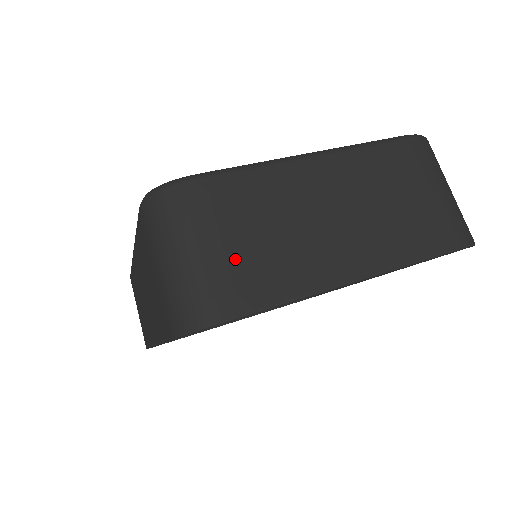
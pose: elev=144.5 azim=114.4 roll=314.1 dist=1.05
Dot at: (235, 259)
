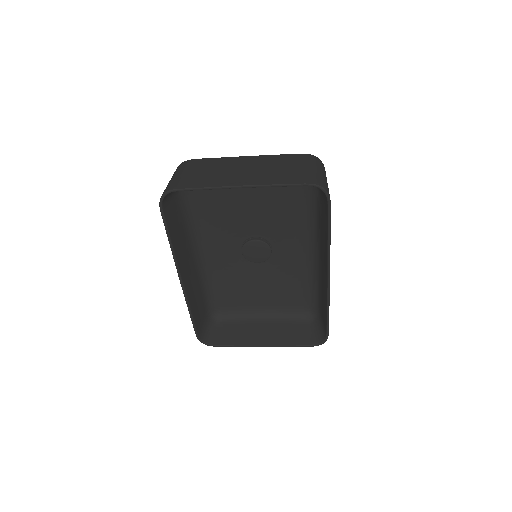
Dot at: (191, 176)
